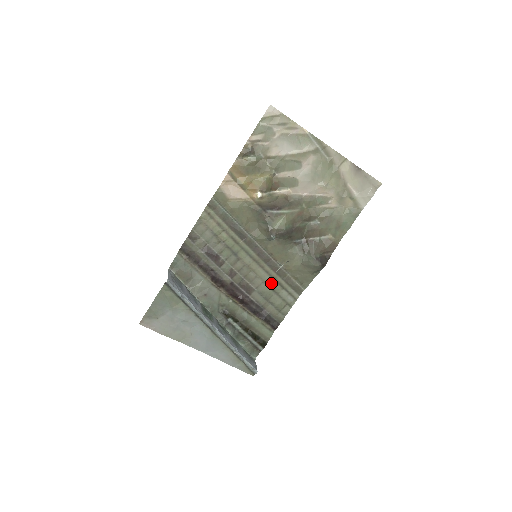
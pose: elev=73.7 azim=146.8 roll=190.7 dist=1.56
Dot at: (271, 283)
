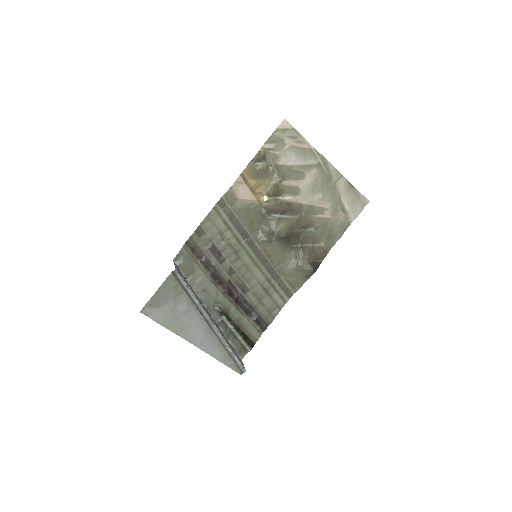
Dot at: (265, 284)
